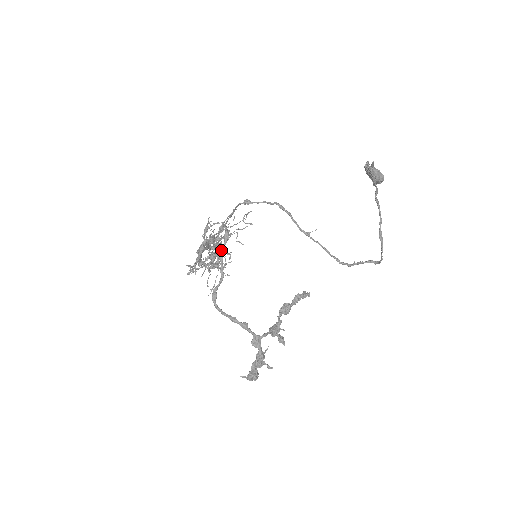
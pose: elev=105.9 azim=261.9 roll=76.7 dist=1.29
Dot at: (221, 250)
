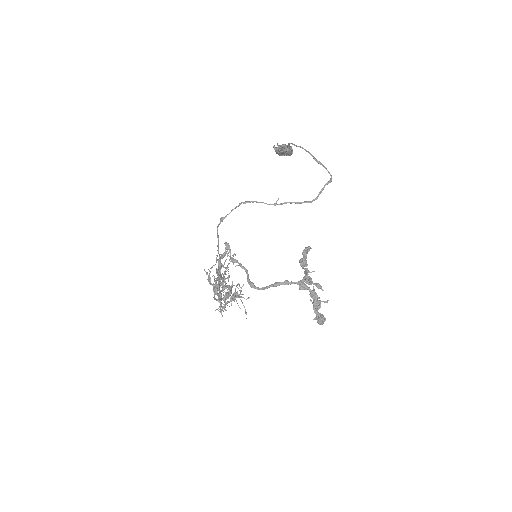
Dot at: (231, 257)
